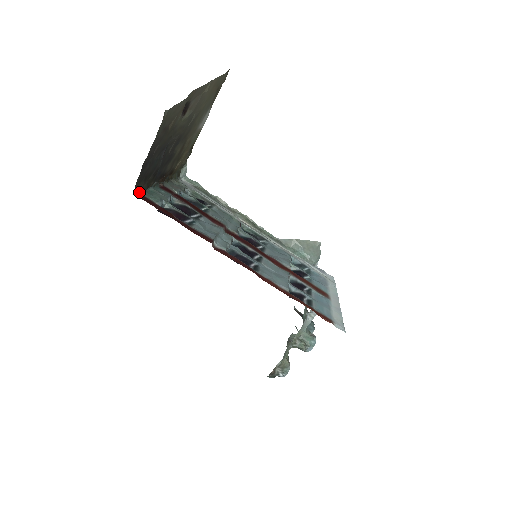
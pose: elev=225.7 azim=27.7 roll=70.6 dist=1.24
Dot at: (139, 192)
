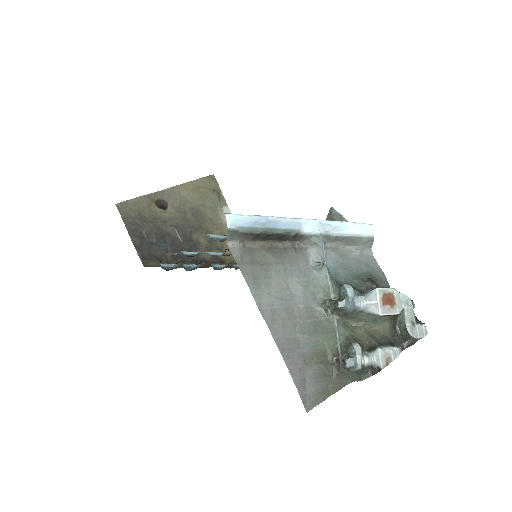
Dot at: occluded
